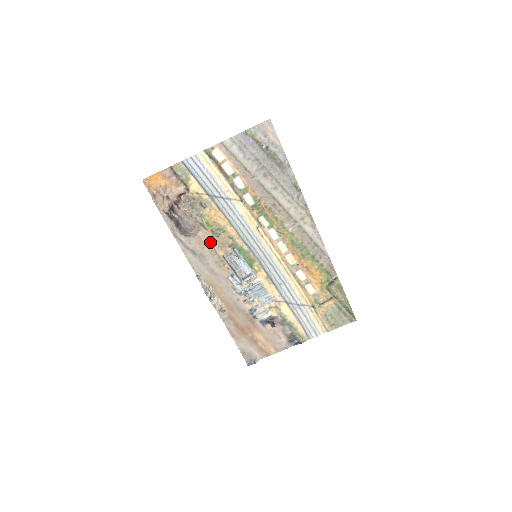
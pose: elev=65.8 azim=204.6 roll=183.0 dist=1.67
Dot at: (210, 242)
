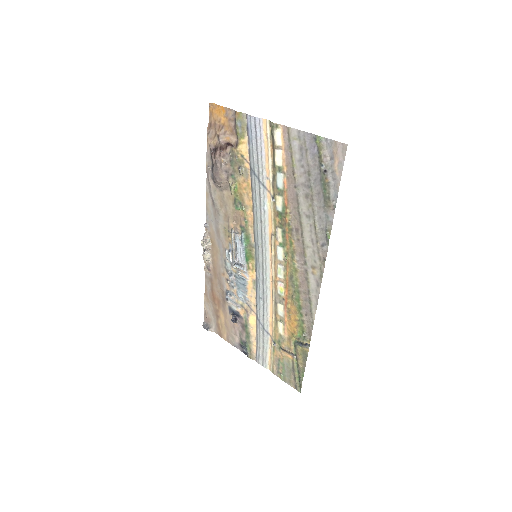
Dot at: (229, 207)
